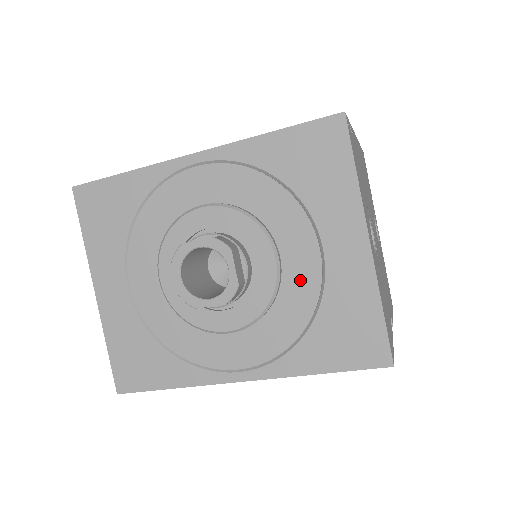
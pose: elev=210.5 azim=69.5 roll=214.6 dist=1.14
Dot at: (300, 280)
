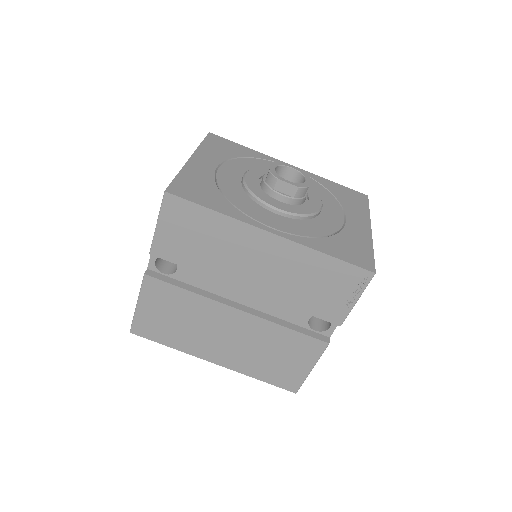
Dot at: (330, 220)
